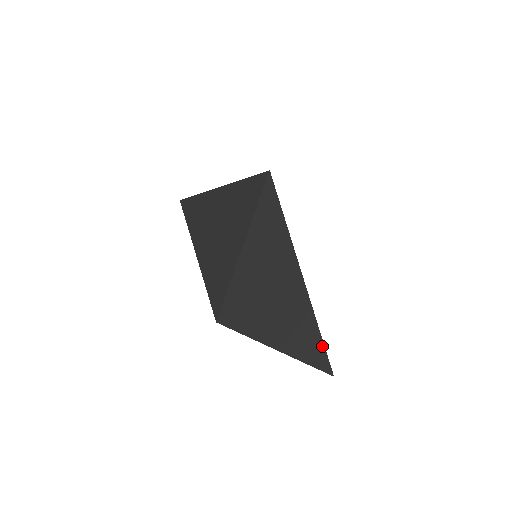
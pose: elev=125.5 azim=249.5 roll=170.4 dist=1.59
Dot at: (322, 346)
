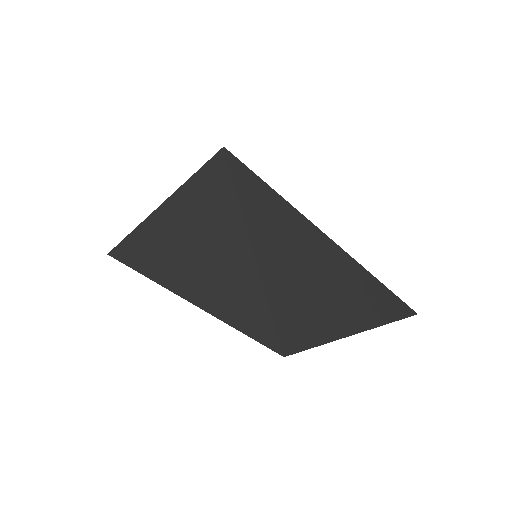
Dot at: (393, 296)
